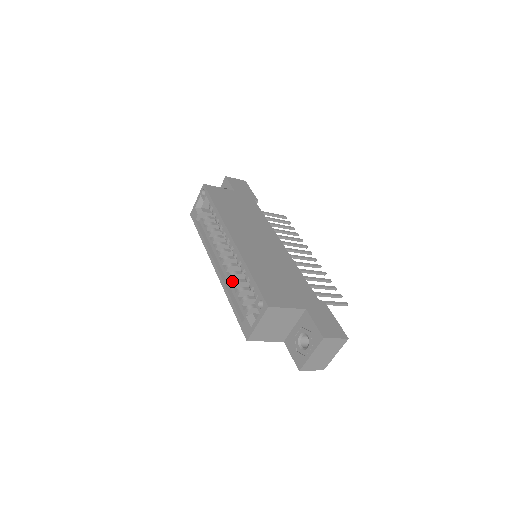
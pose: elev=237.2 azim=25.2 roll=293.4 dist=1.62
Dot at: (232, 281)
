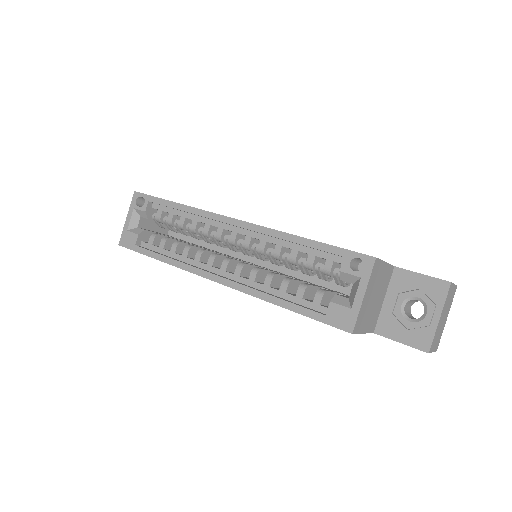
Dot at: (258, 282)
